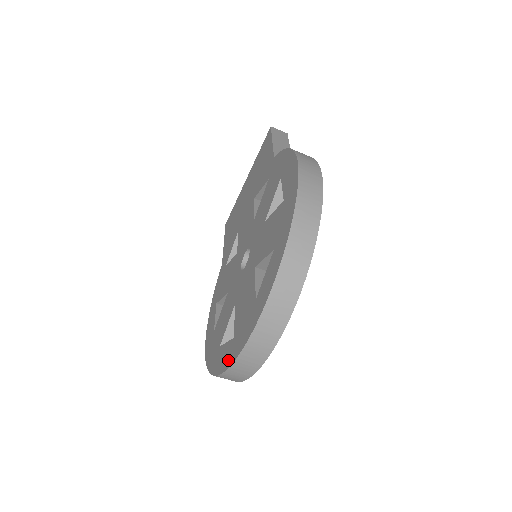
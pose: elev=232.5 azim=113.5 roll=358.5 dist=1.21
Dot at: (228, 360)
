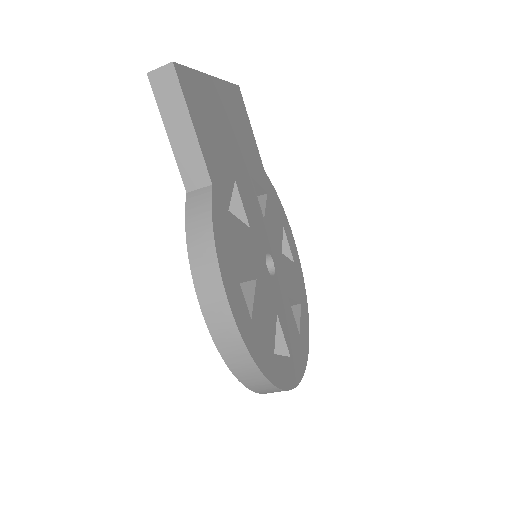
Dot at: occluded
